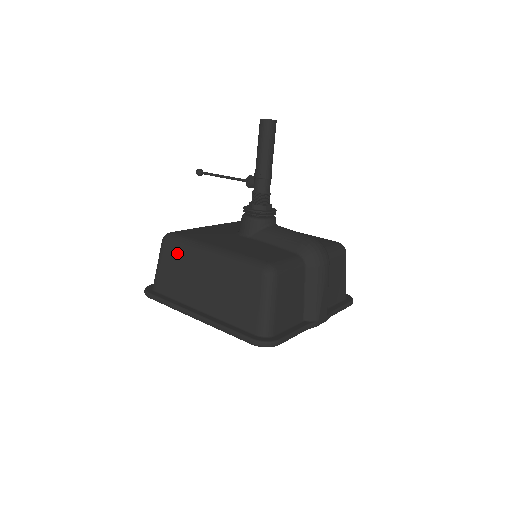
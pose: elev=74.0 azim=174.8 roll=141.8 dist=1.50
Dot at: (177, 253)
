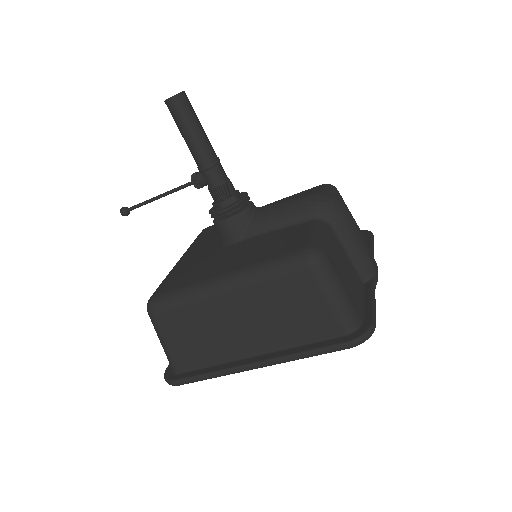
Dot at: (180, 314)
